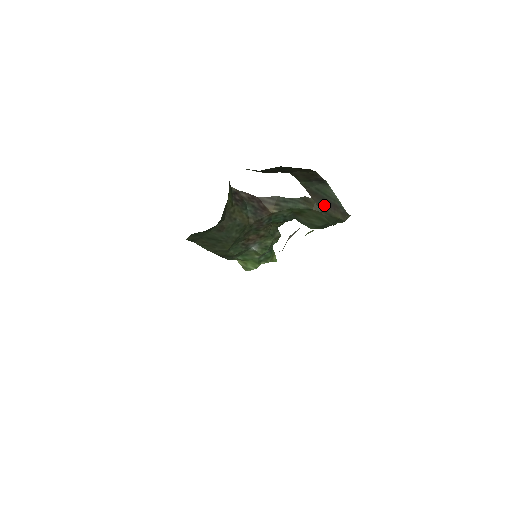
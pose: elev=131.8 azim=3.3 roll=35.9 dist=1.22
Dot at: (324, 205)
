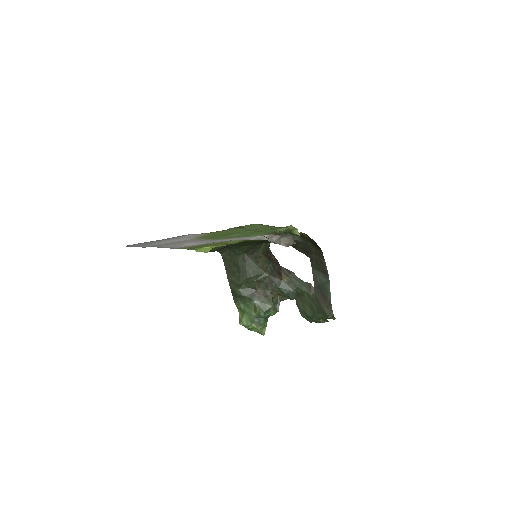
Dot at: (319, 295)
